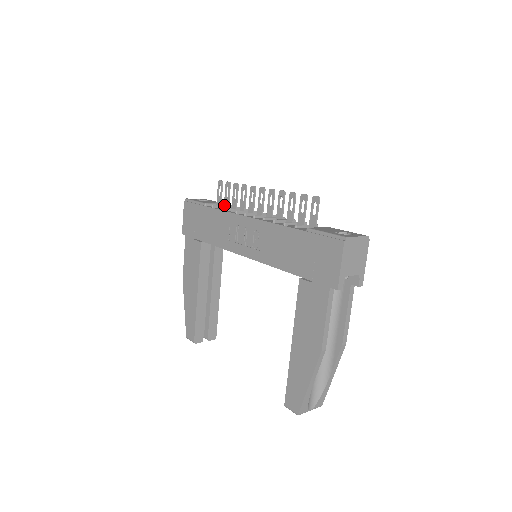
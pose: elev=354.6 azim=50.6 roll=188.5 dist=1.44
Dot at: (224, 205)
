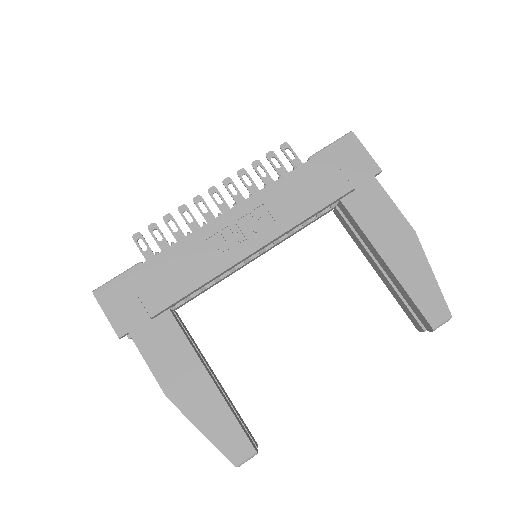
Dot at: occluded
